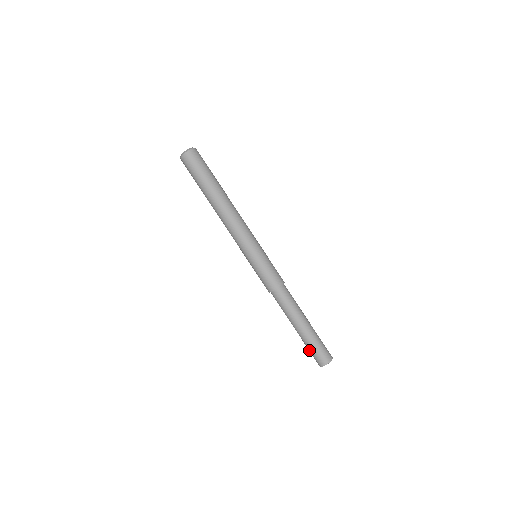
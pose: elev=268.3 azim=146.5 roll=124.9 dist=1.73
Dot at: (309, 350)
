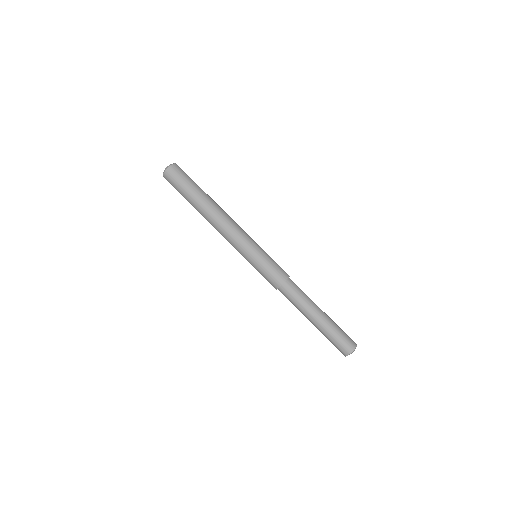
Dot at: occluded
